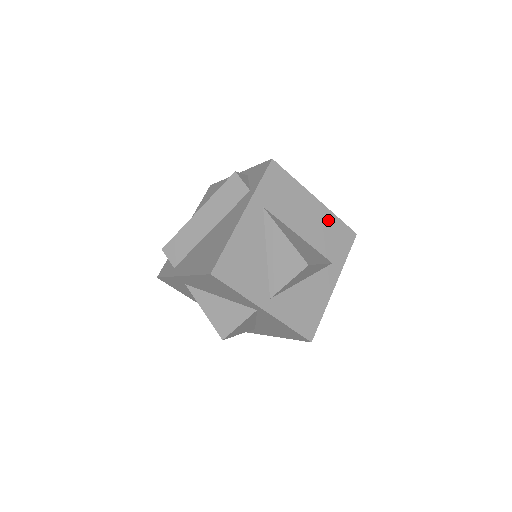
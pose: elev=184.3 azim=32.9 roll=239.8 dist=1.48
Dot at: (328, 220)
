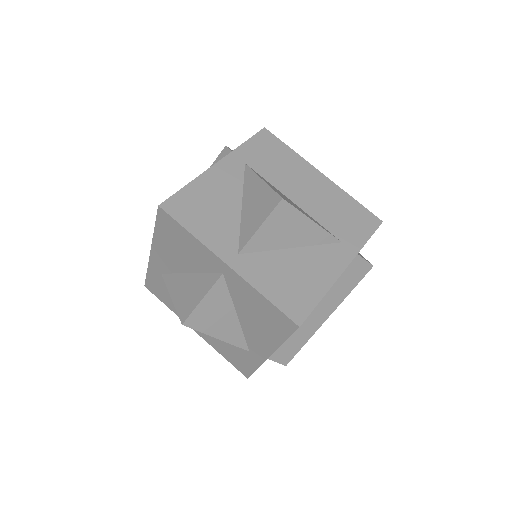
Dot at: (337, 197)
